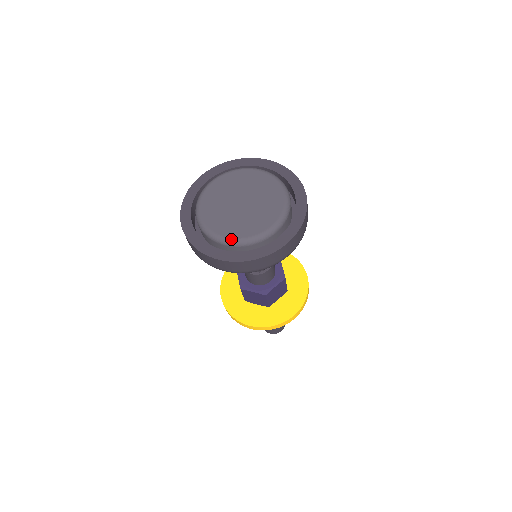
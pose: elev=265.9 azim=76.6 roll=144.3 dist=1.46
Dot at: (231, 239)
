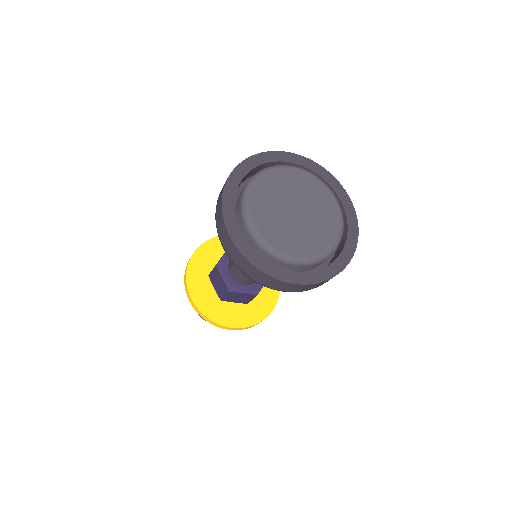
Dot at: (257, 231)
